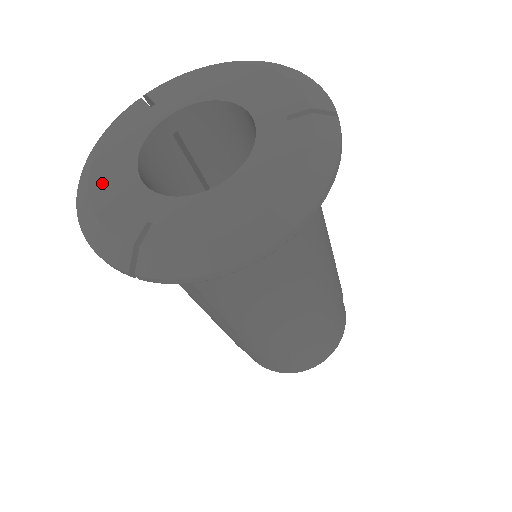
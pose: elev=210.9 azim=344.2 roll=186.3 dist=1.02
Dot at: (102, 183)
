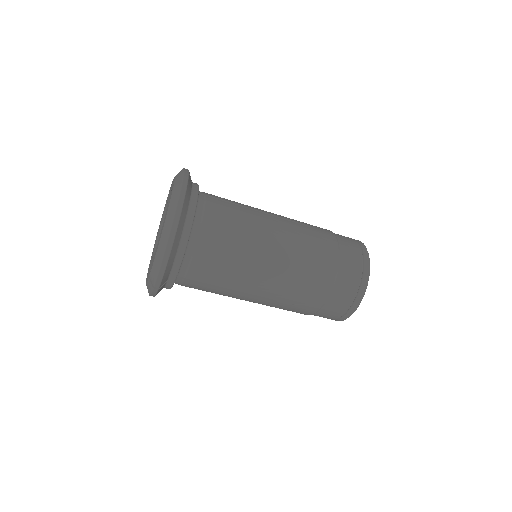
Dot at: occluded
